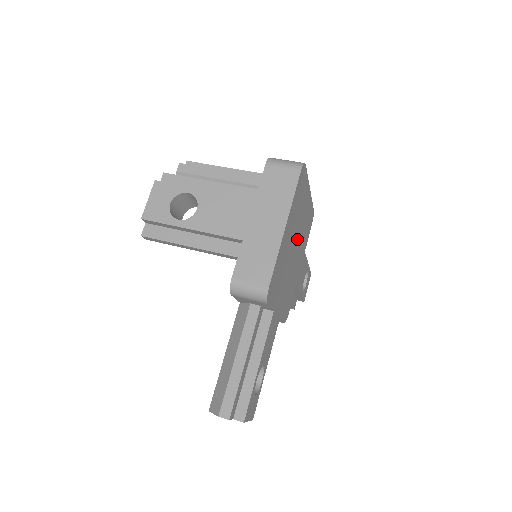
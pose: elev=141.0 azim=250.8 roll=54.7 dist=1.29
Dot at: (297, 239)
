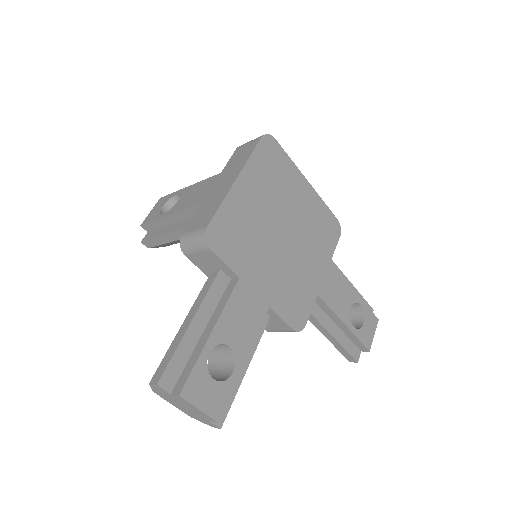
Dot at: (290, 223)
